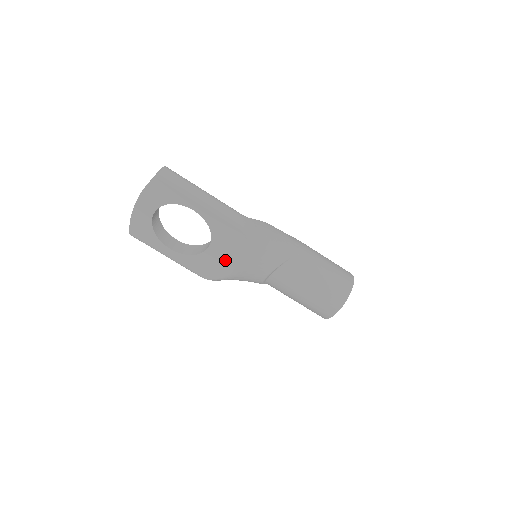
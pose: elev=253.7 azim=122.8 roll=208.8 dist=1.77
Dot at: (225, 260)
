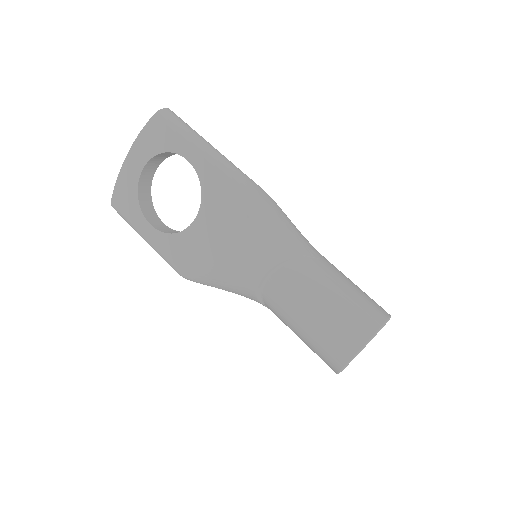
Dot at: (212, 240)
